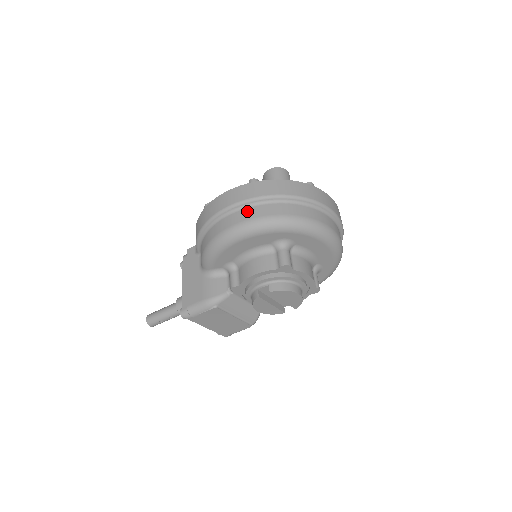
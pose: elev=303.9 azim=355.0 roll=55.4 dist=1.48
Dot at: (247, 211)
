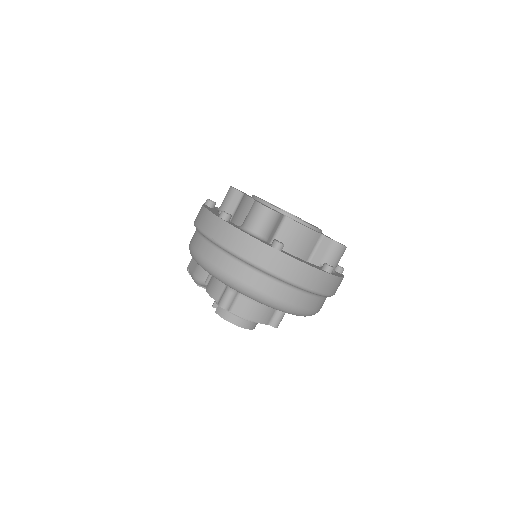
Dot at: (203, 244)
